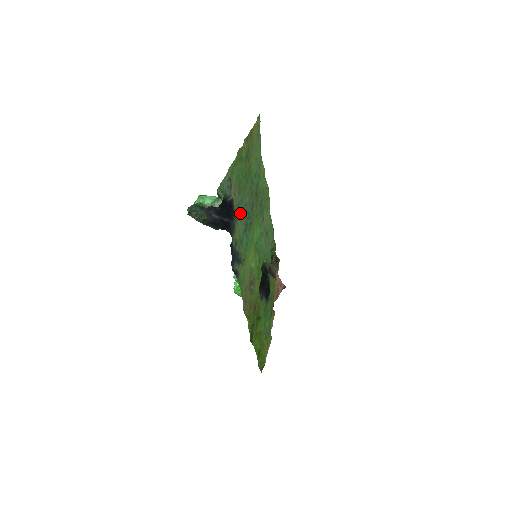
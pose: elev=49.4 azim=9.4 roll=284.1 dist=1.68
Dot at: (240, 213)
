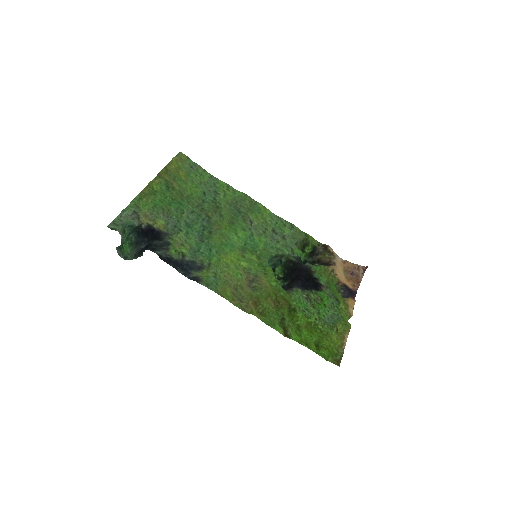
Dot at: (179, 230)
